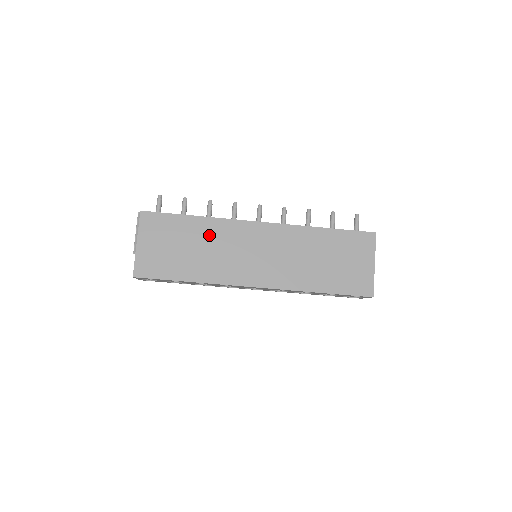
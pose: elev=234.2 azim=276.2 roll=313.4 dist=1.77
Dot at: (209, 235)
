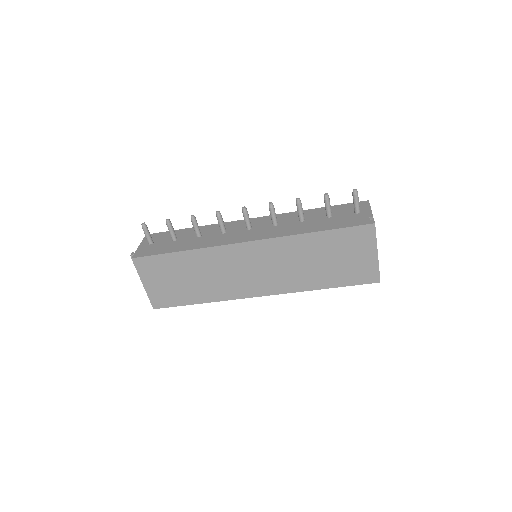
Dot at: (202, 264)
